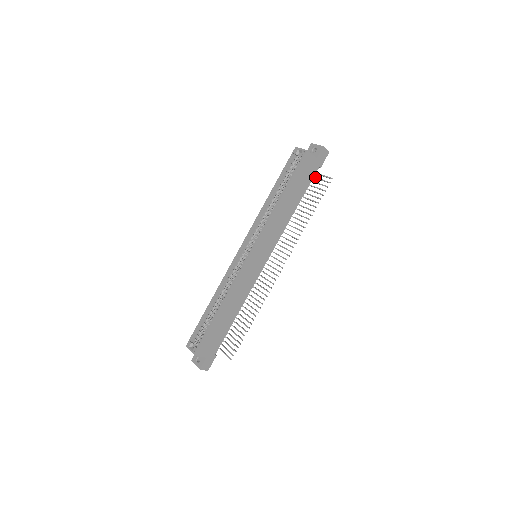
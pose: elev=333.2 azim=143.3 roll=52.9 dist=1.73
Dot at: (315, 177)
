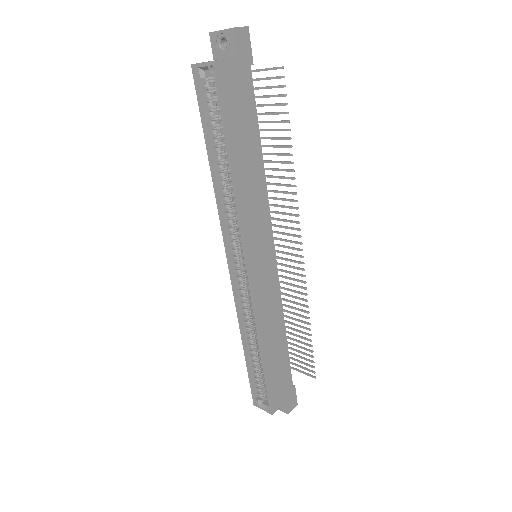
Dot at: (253, 79)
